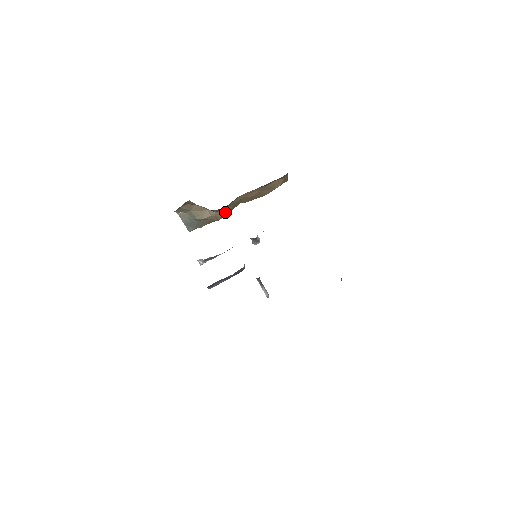
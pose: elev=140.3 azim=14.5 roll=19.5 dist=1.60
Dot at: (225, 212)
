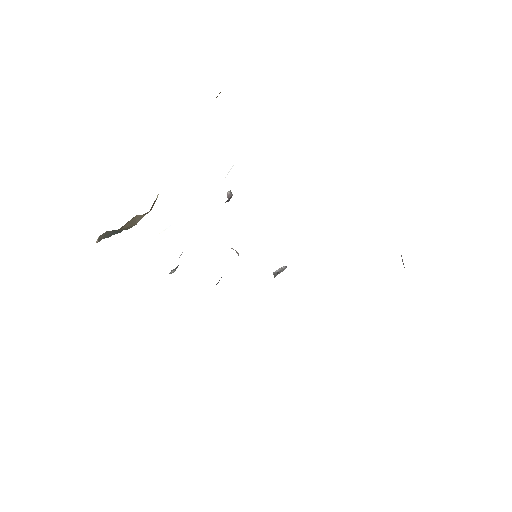
Dot at: occluded
